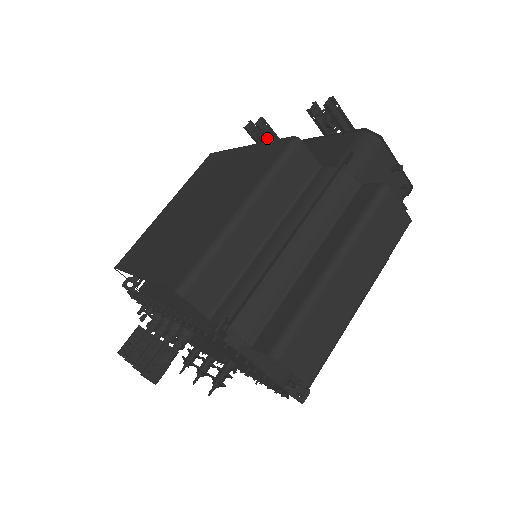
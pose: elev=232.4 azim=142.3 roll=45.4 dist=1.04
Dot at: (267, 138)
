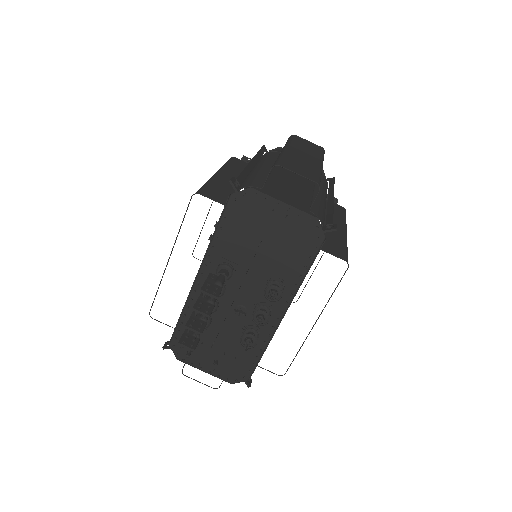
Dot at: occluded
